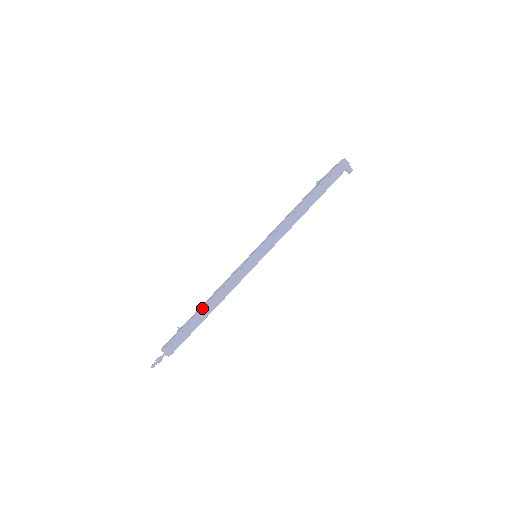
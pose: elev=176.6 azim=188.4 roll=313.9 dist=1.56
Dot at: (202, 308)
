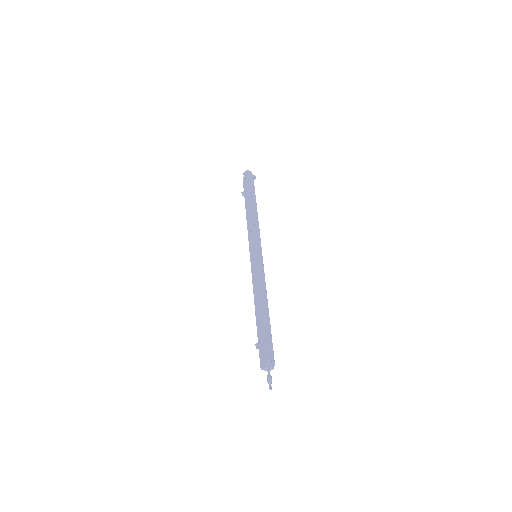
Dot at: (262, 312)
